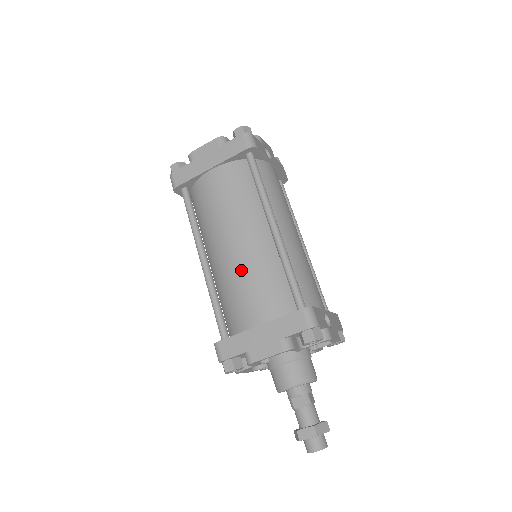
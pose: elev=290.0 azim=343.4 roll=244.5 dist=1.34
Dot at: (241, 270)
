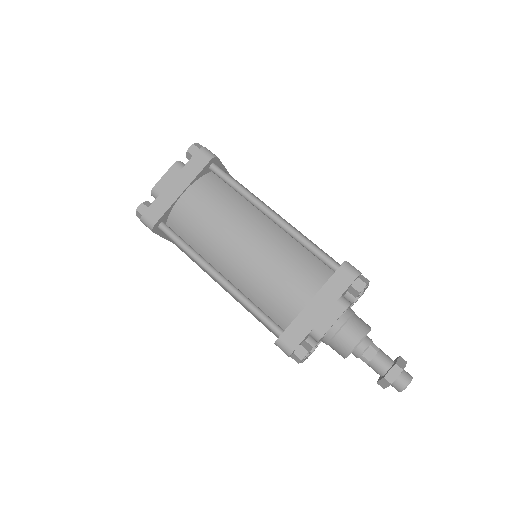
Dot at: (265, 264)
